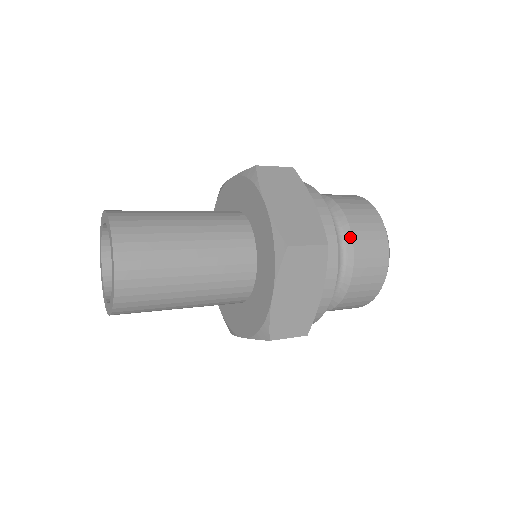
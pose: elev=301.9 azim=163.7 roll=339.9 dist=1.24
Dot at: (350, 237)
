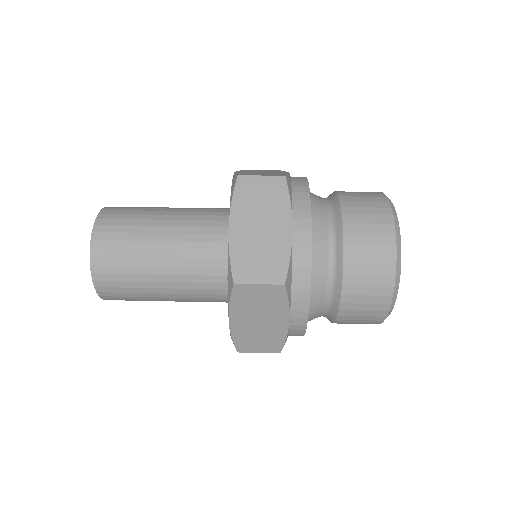
Dot at: (337, 200)
